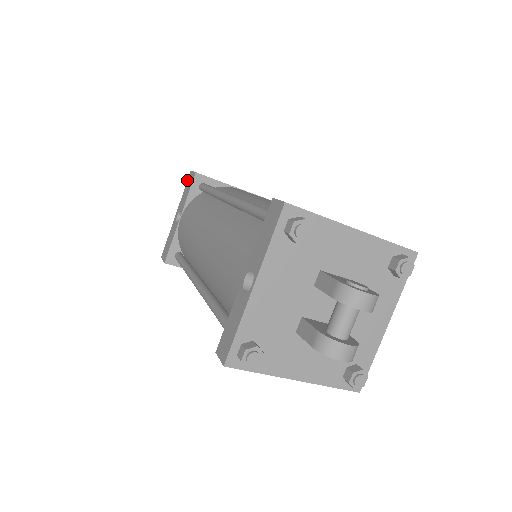
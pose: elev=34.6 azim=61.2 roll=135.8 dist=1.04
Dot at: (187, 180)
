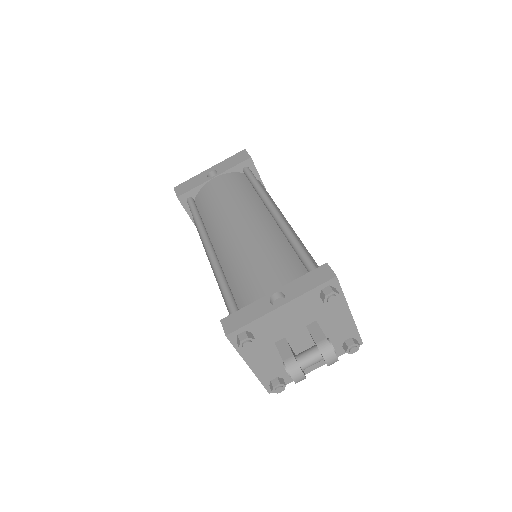
Dot at: (237, 153)
